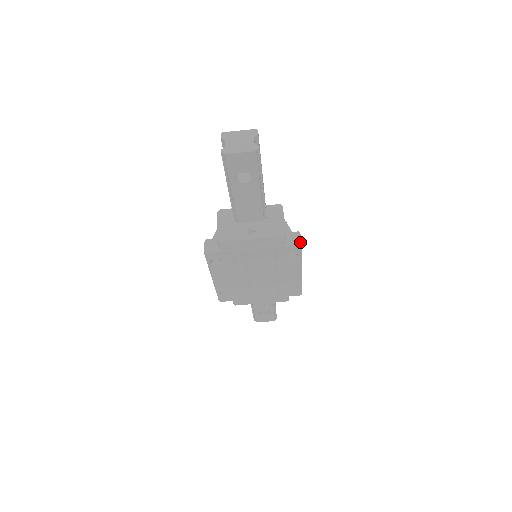
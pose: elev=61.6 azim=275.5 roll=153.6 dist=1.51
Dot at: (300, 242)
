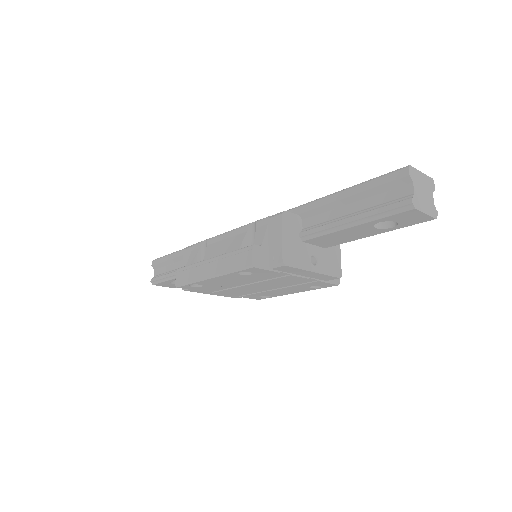
Dot at: (338, 281)
